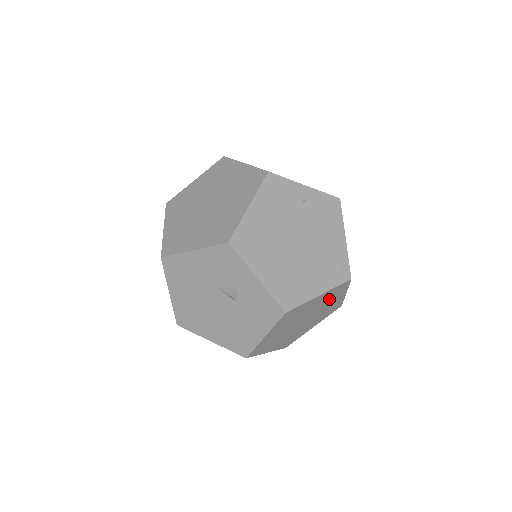
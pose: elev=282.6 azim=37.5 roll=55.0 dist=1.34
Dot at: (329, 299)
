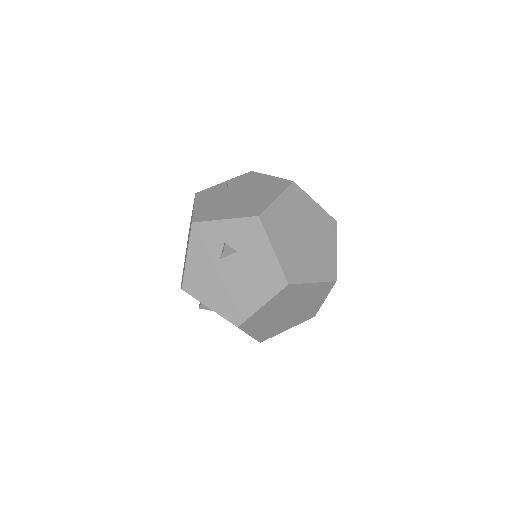
Dot at: (300, 207)
